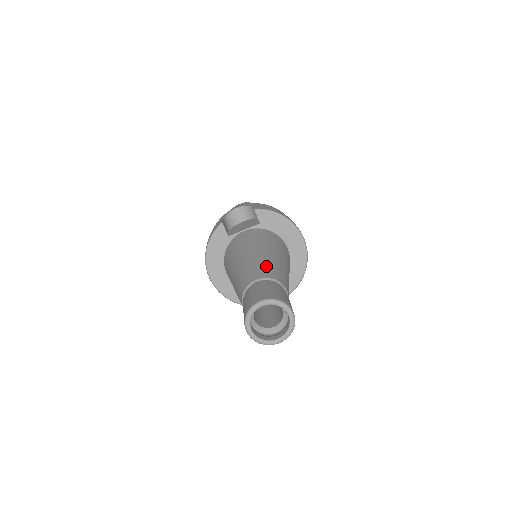
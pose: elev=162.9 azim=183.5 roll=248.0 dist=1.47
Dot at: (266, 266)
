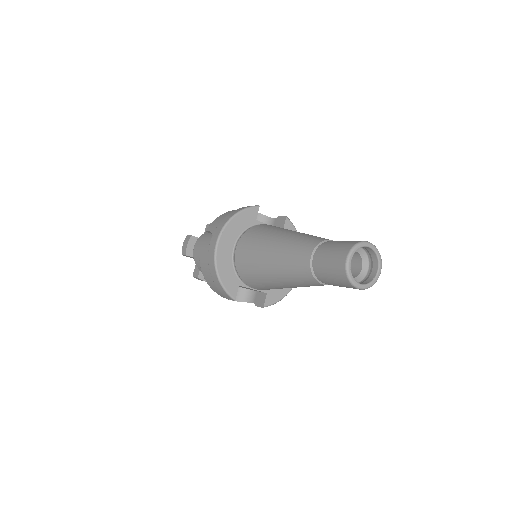
Dot at: occluded
